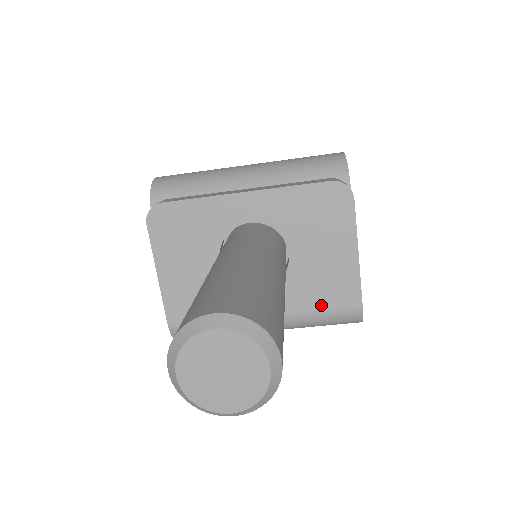
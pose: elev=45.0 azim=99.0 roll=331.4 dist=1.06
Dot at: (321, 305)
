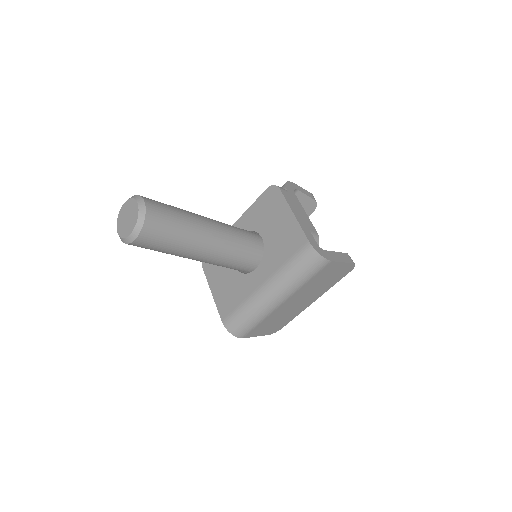
Dot at: (288, 256)
